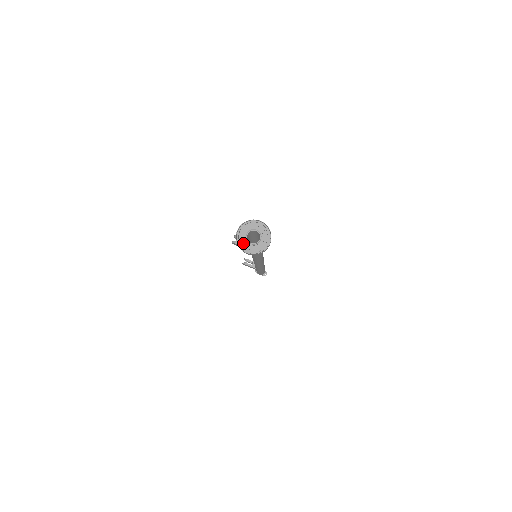
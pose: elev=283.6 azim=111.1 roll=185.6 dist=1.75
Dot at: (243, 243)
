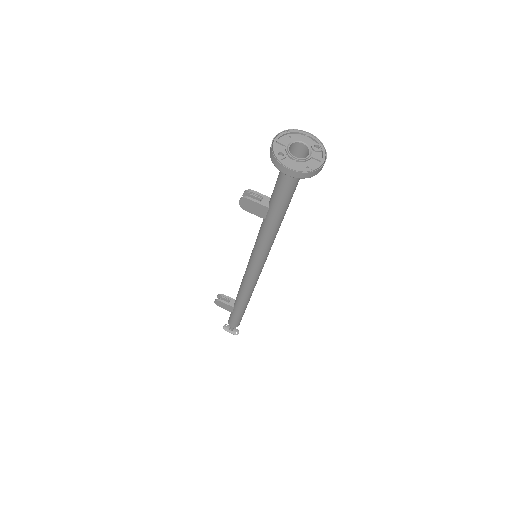
Dot at: (283, 156)
